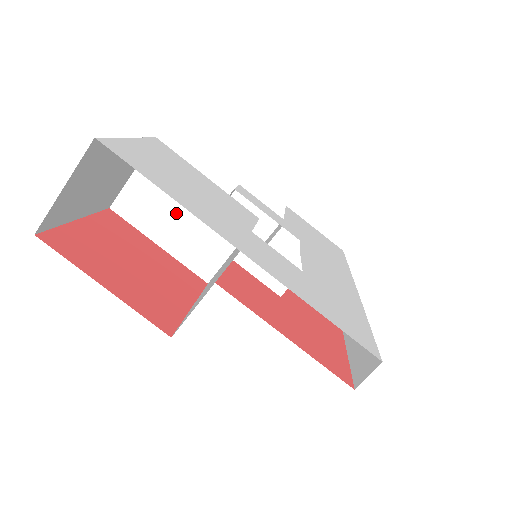
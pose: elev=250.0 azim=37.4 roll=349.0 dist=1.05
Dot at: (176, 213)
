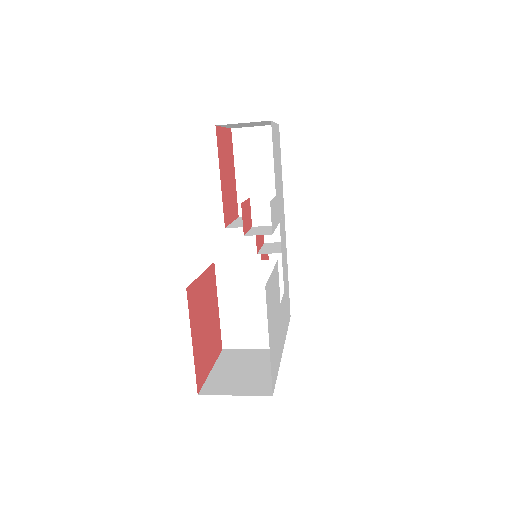
Dot at: occluded
